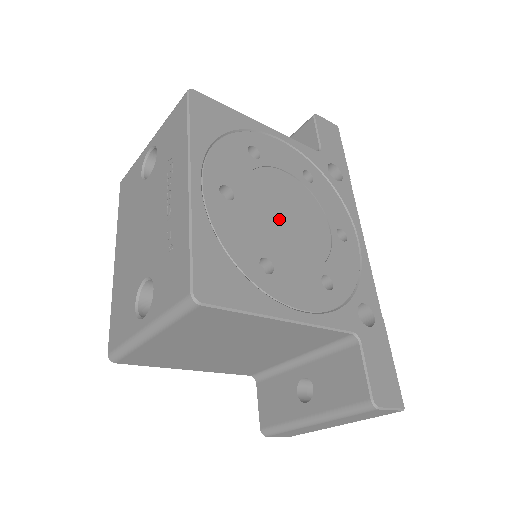
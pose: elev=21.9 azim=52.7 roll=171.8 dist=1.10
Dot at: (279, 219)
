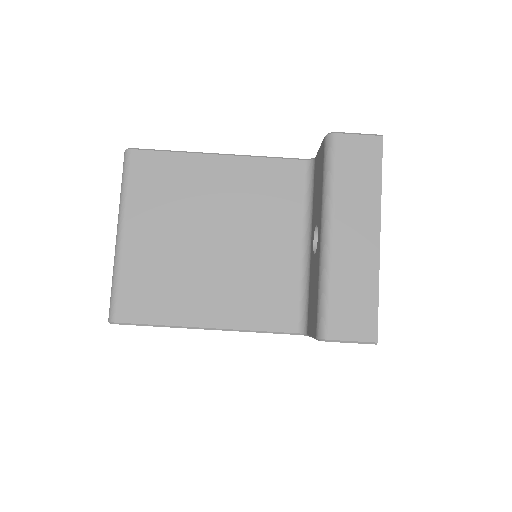
Dot at: occluded
